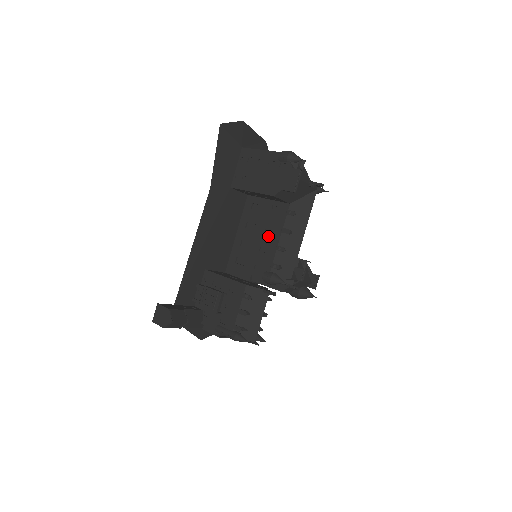
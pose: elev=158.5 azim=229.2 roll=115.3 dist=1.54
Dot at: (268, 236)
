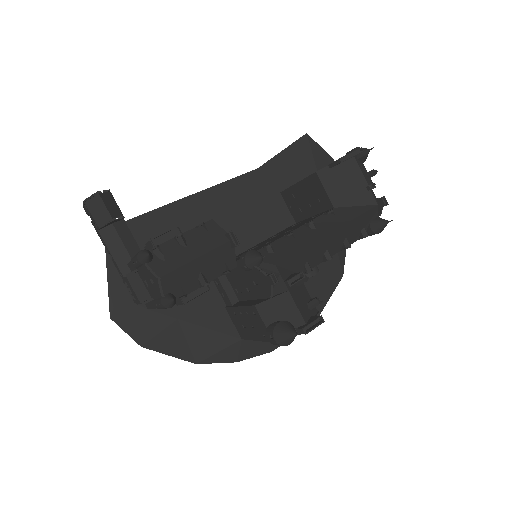
Dot at: (285, 233)
